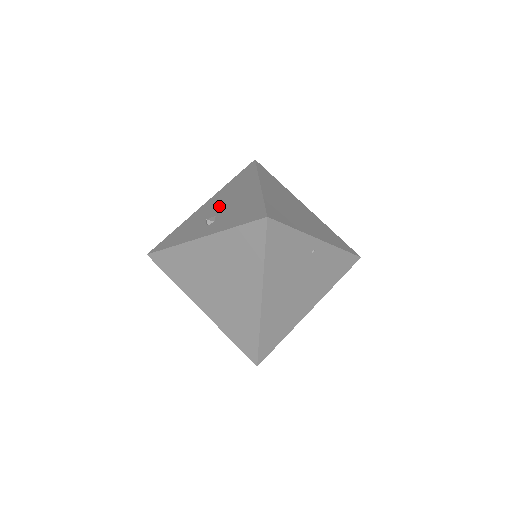
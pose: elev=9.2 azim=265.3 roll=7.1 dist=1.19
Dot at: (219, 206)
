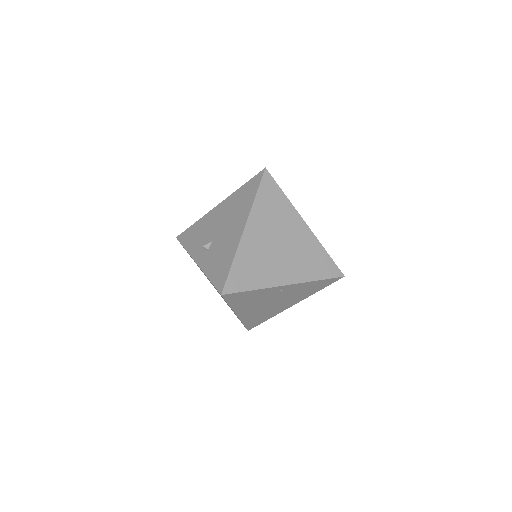
Dot at: (219, 227)
